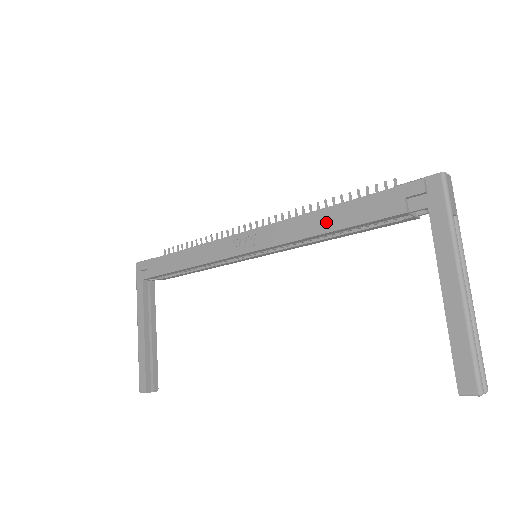
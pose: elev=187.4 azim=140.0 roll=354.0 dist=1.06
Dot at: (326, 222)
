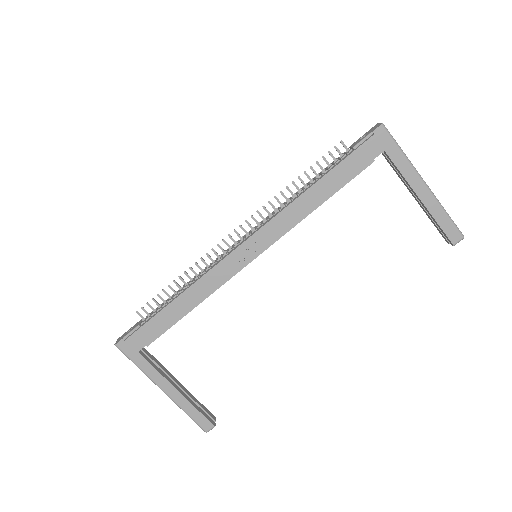
Dot at: (316, 197)
